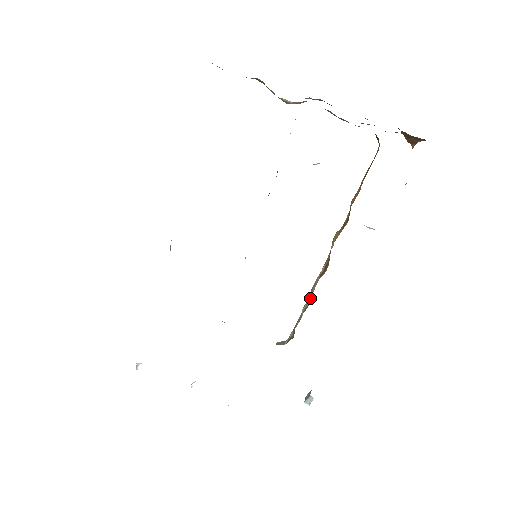
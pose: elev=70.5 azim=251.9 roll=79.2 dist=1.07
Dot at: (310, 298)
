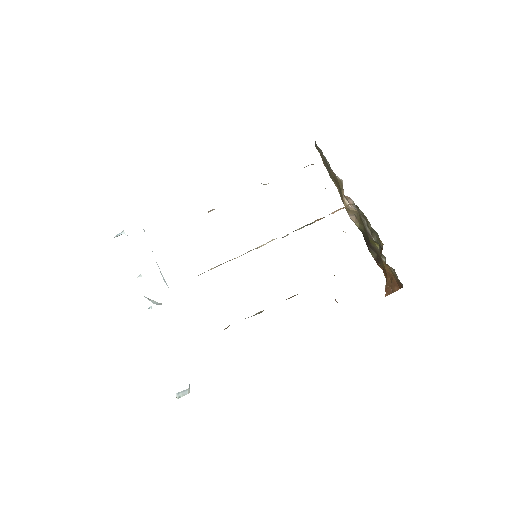
Dot at: (262, 311)
